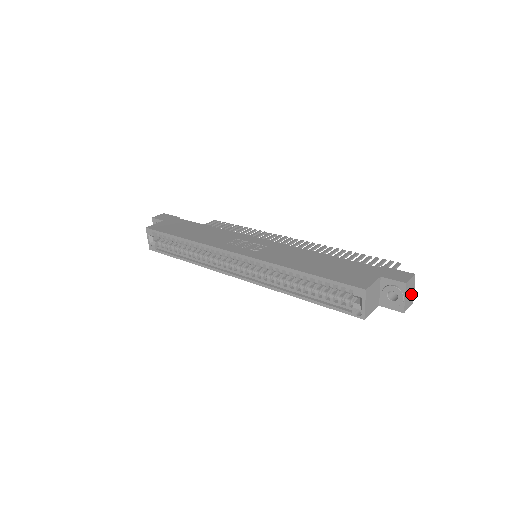
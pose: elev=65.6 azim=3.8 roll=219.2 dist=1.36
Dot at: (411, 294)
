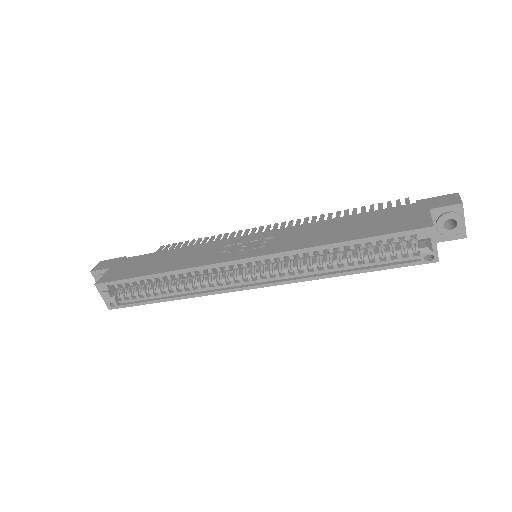
Dot at: occluded
